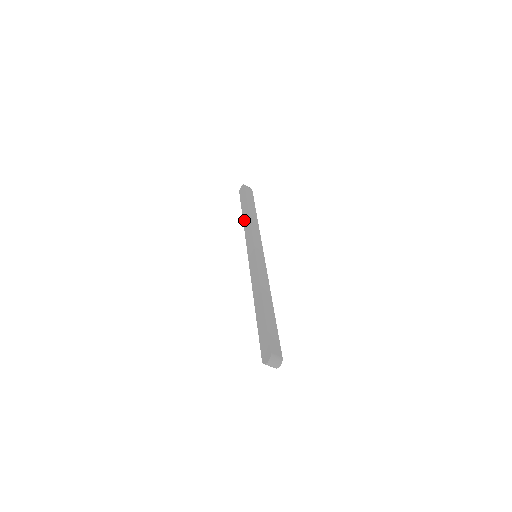
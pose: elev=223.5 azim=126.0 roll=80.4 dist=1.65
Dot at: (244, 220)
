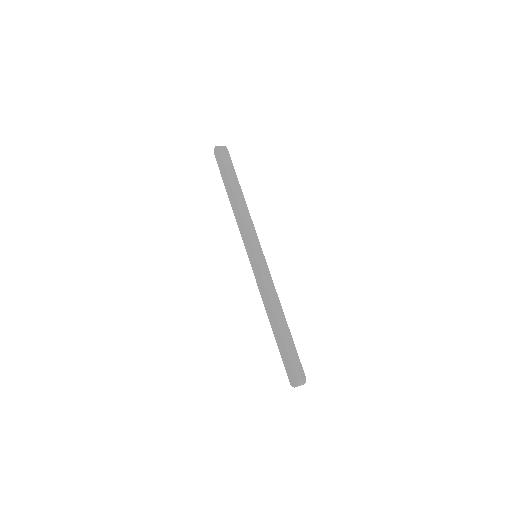
Dot at: (231, 204)
